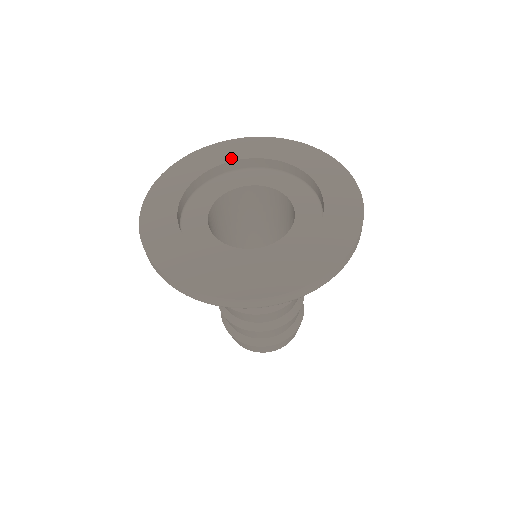
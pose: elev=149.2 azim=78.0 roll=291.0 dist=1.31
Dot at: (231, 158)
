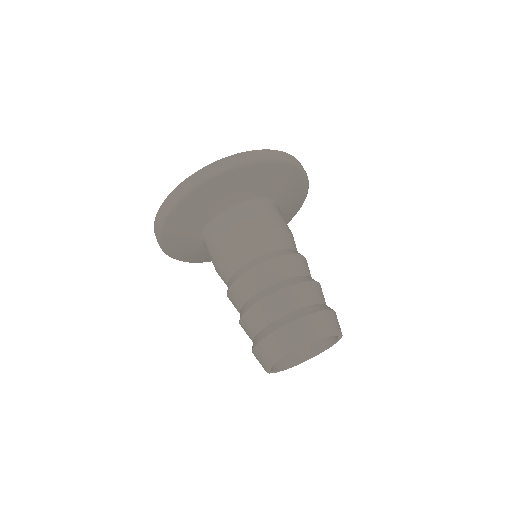
Dot at: occluded
